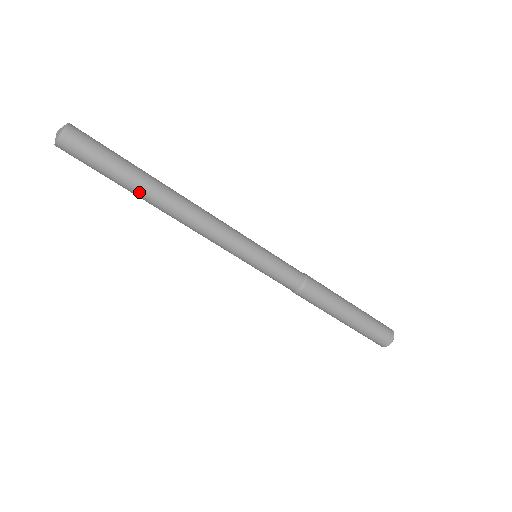
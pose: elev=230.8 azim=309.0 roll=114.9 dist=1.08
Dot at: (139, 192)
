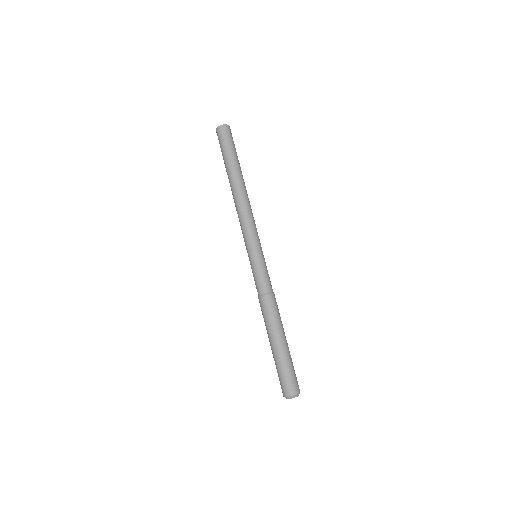
Dot at: (230, 172)
